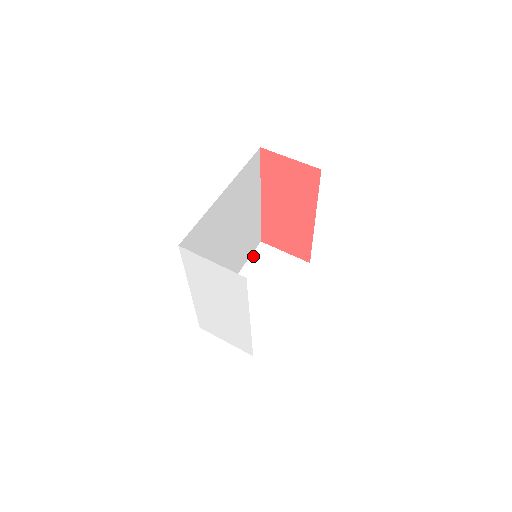
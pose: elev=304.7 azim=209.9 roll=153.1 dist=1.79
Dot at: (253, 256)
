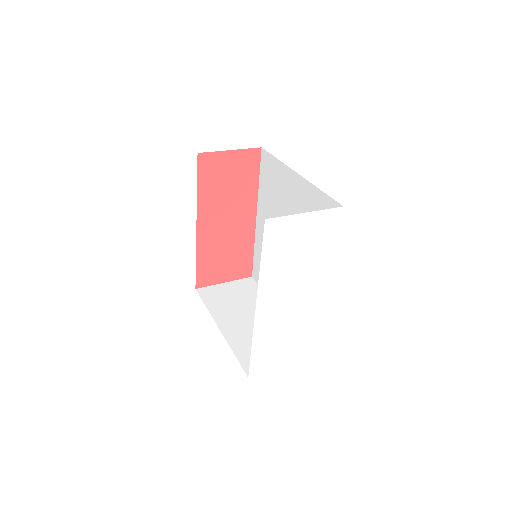
Dot at: (206, 301)
